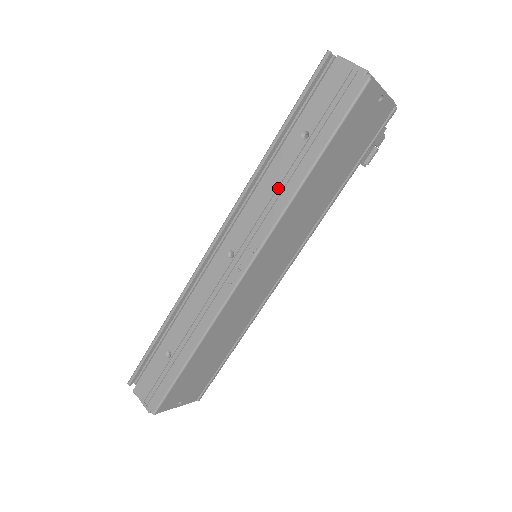
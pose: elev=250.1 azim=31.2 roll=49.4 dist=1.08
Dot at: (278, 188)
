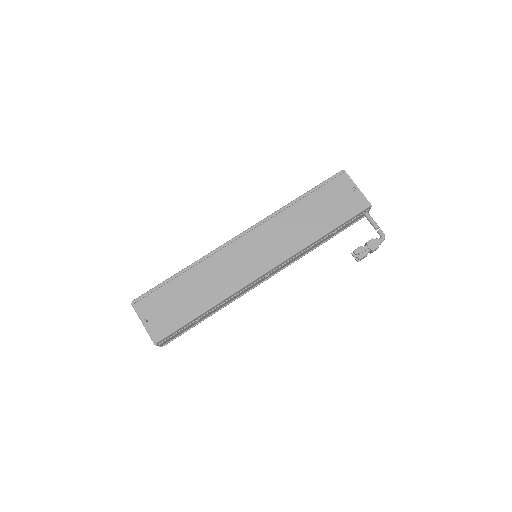
Dot at: occluded
